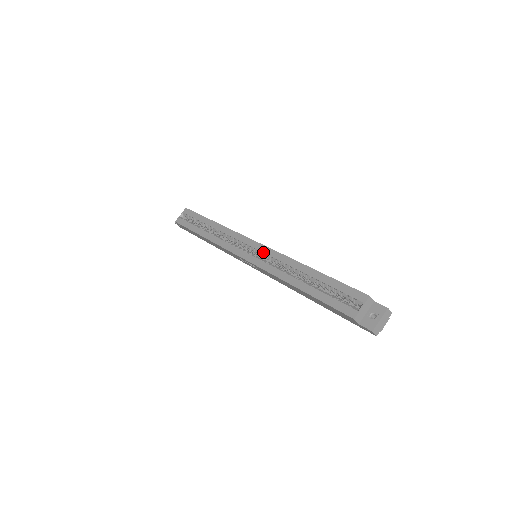
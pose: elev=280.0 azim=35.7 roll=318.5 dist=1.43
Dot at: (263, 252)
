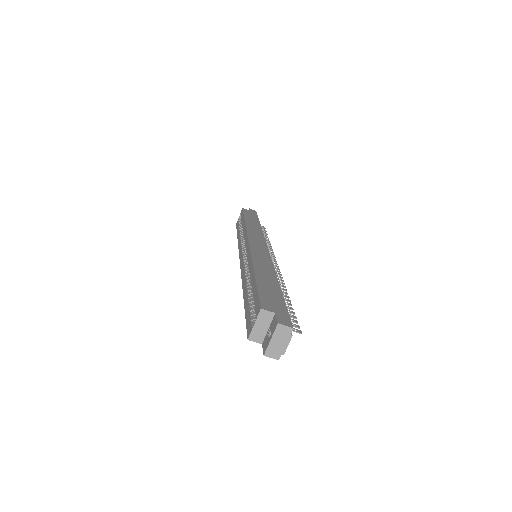
Dot at: occluded
